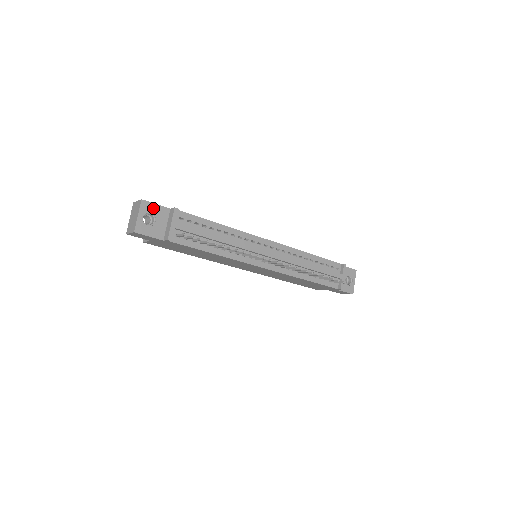
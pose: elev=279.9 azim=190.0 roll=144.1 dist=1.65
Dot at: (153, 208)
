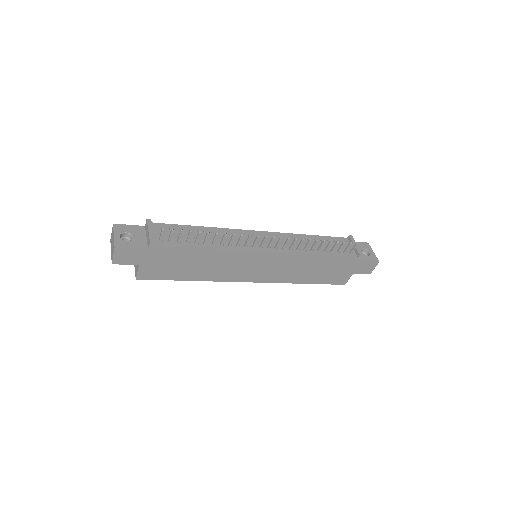
Dot at: (127, 228)
